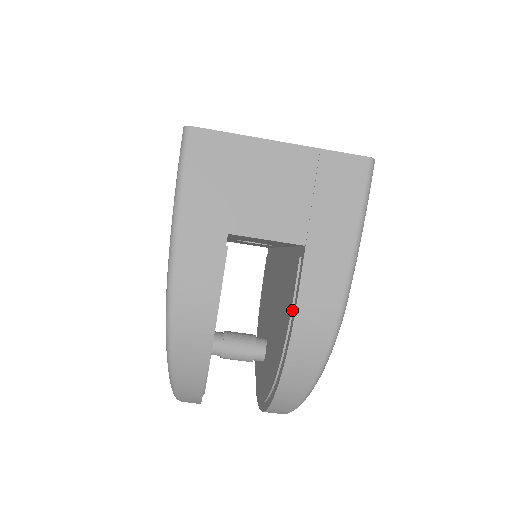
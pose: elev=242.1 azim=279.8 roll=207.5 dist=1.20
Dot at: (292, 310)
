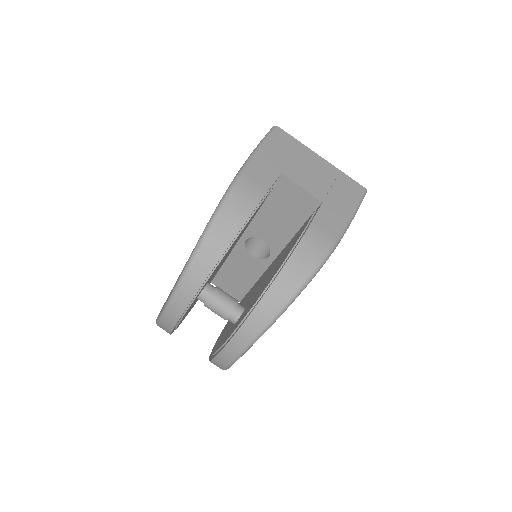
Dot at: (303, 232)
